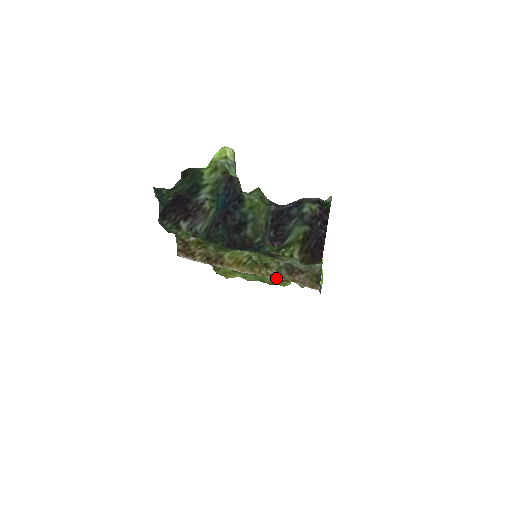
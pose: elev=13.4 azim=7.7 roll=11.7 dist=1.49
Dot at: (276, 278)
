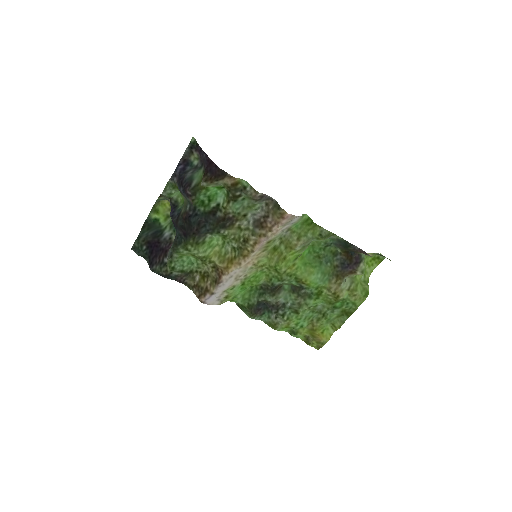
Dot at: (261, 243)
